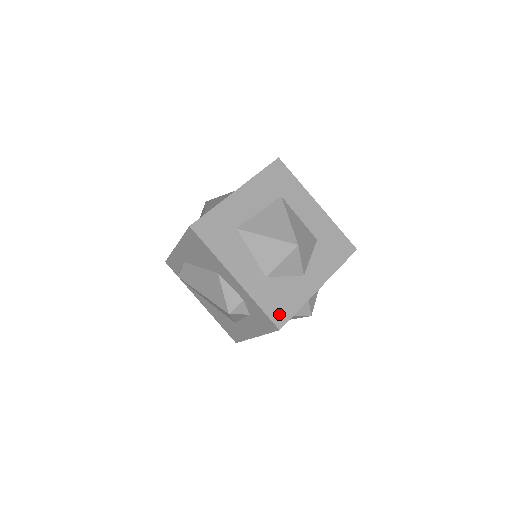
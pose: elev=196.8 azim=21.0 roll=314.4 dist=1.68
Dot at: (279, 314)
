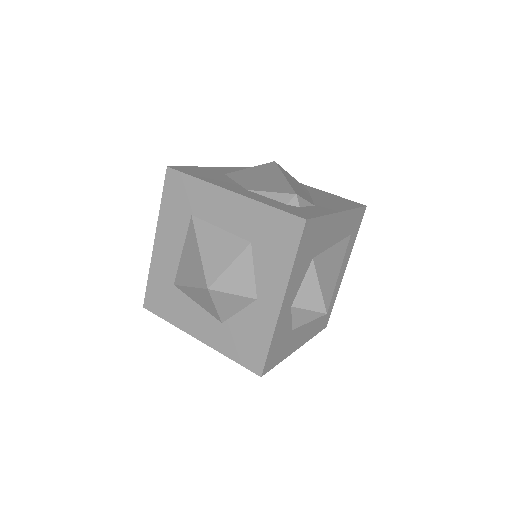
Dot at: (252, 359)
